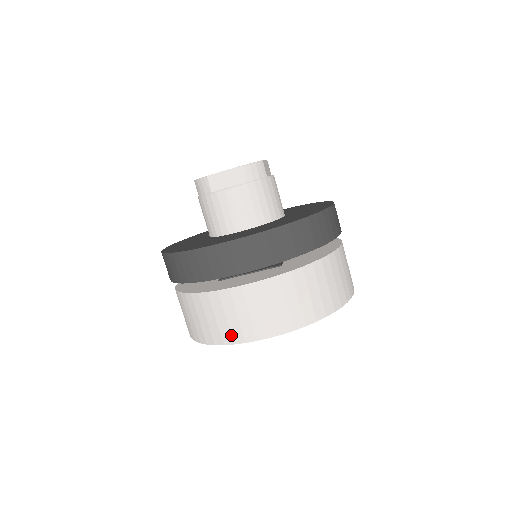
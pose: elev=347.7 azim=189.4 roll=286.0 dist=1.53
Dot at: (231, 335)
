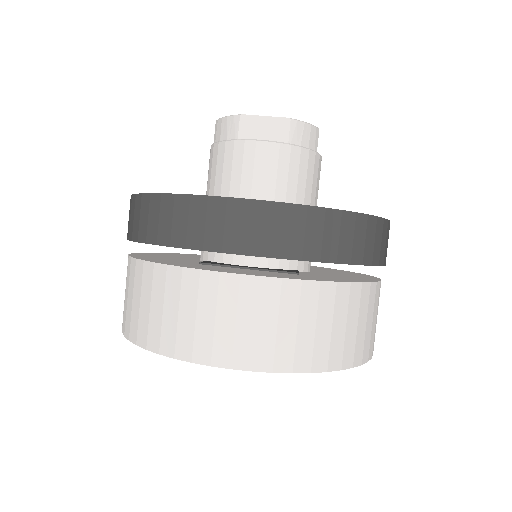
Dot at: (193, 346)
